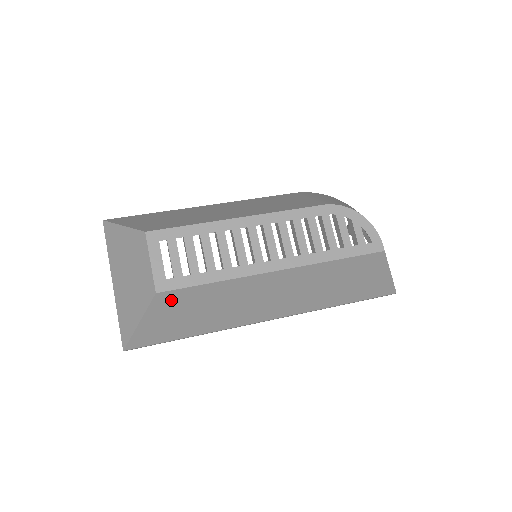
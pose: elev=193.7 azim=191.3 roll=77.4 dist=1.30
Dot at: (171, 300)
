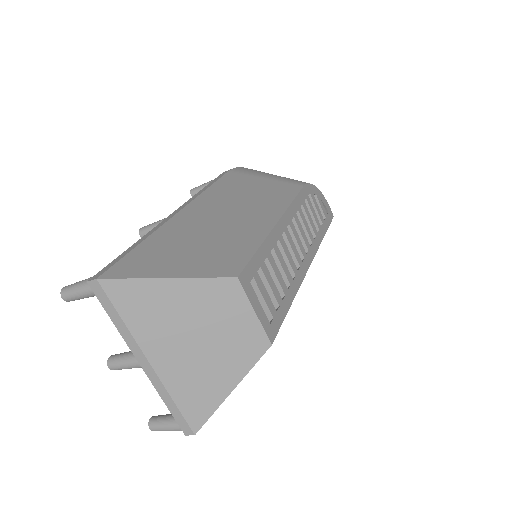
Dot at: occluded
